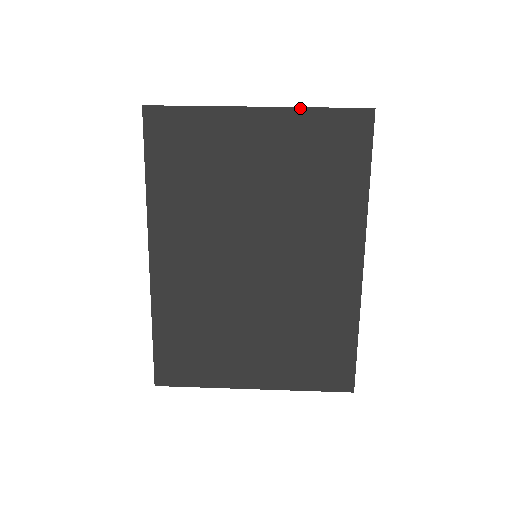
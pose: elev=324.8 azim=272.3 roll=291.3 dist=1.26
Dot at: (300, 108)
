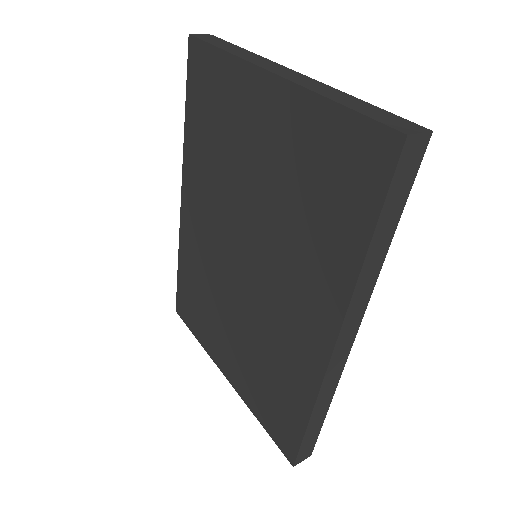
Dot at: (312, 92)
